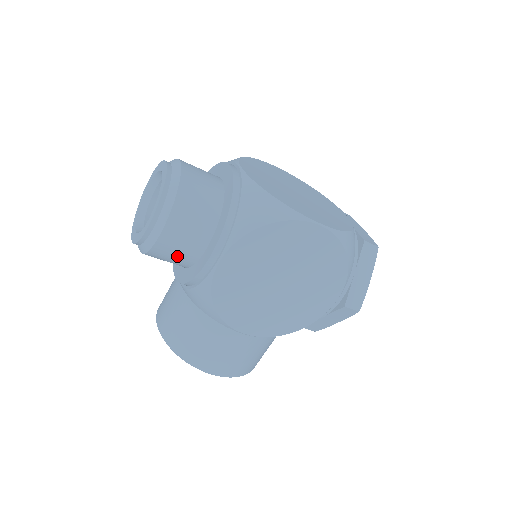
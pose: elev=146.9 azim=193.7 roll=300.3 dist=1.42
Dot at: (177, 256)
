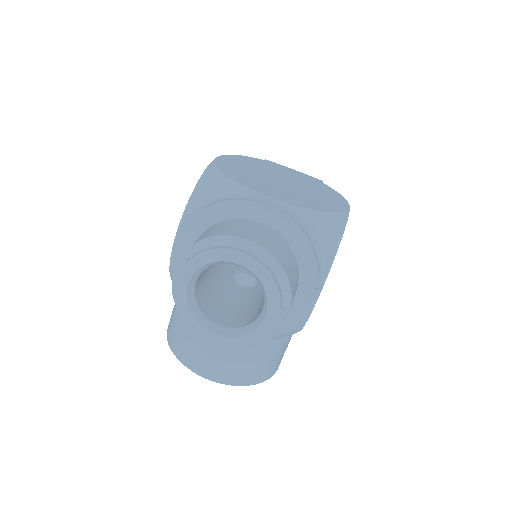
Dot at: occluded
